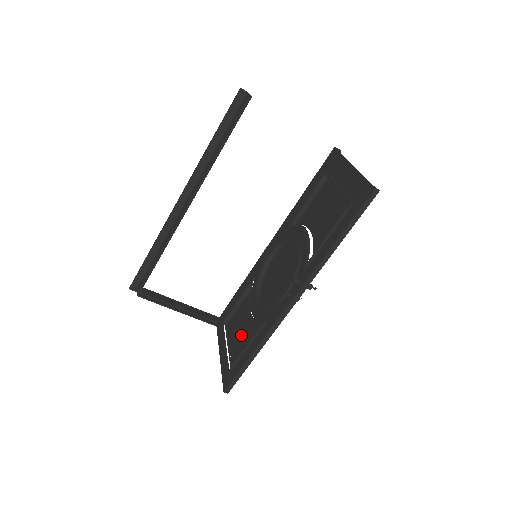
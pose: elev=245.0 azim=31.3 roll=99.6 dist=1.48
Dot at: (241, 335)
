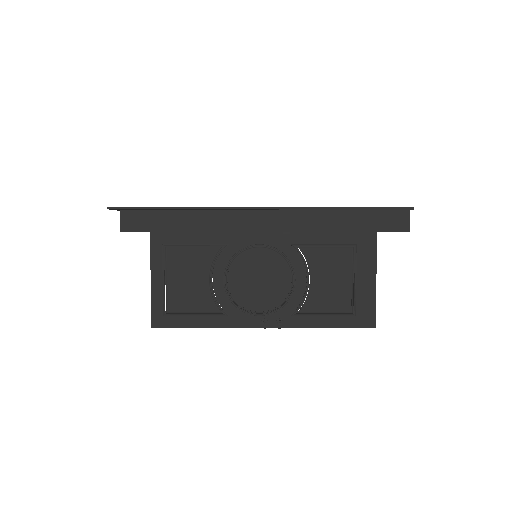
Dot at: (189, 288)
